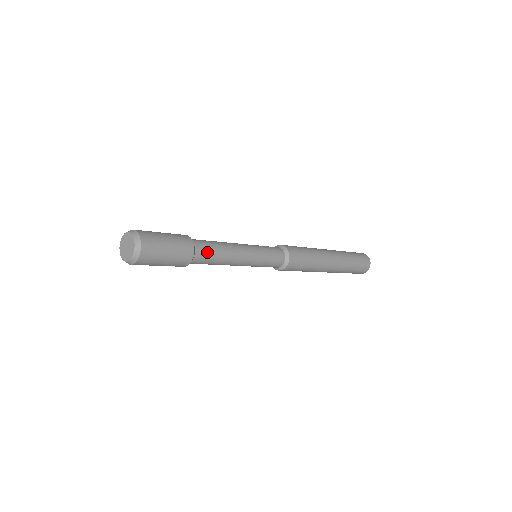
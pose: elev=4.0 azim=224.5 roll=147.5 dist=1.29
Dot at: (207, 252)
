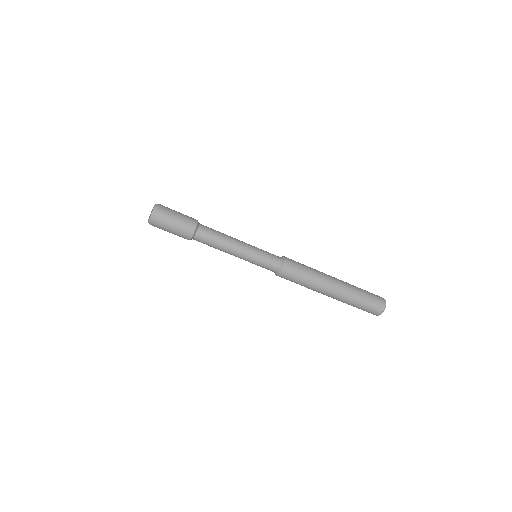
Dot at: (207, 234)
